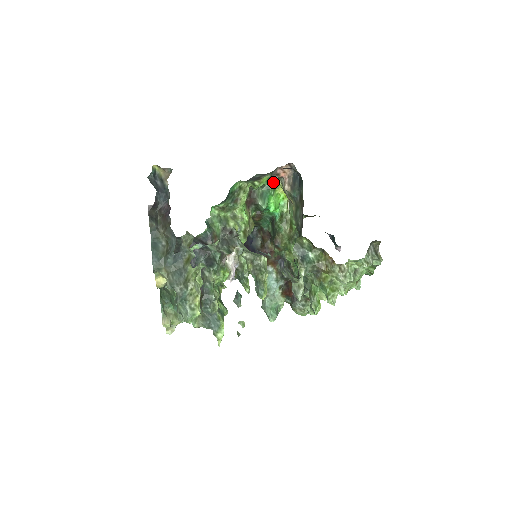
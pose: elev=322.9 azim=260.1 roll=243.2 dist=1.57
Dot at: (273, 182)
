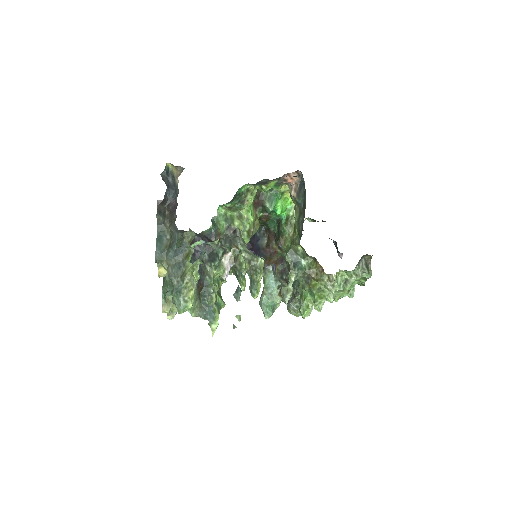
Dot at: (281, 187)
